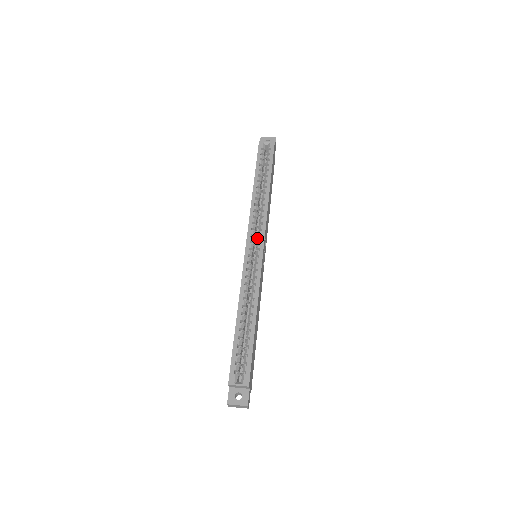
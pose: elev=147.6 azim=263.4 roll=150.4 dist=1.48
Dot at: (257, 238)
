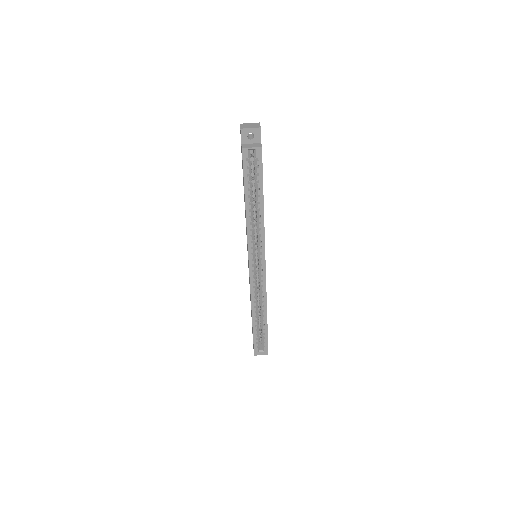
Dot at: (257, 256)
